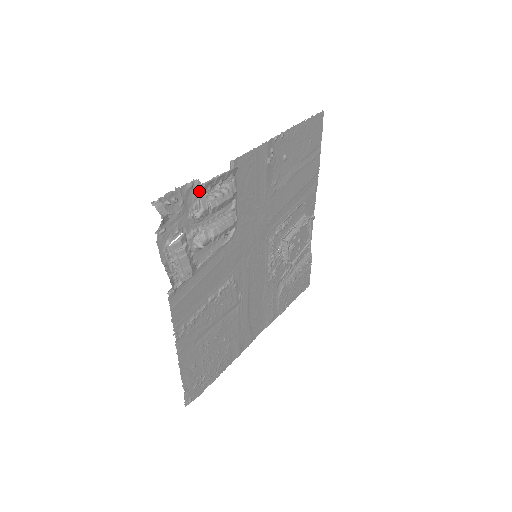
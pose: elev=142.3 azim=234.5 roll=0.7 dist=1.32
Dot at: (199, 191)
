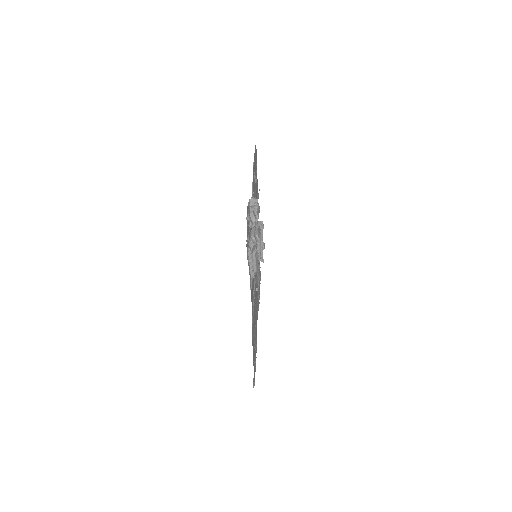
Dot at: (251, 207)
